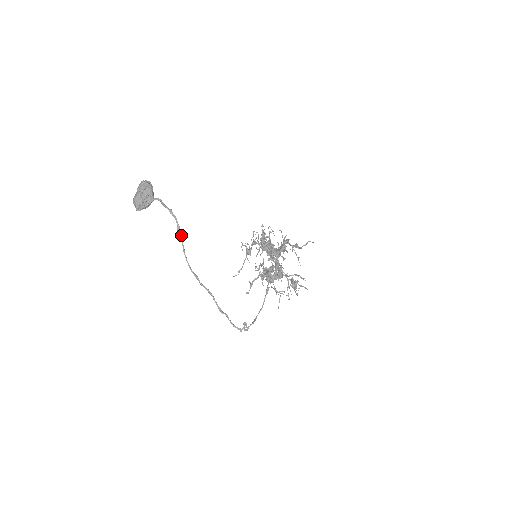
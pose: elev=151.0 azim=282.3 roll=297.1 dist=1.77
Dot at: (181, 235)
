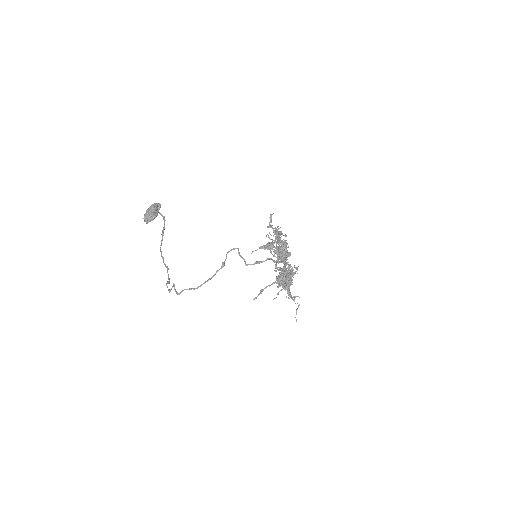
Dot at: (163, 231)
